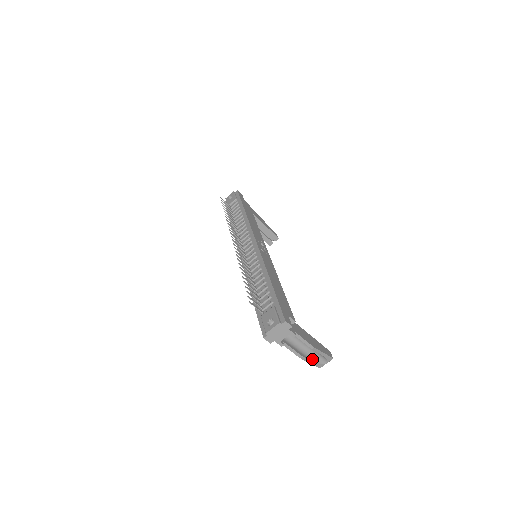
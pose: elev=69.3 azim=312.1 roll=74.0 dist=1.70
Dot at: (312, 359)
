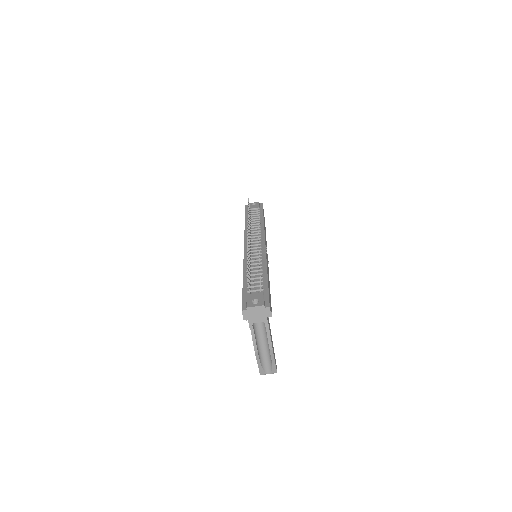
Dot at: (261, 361)
